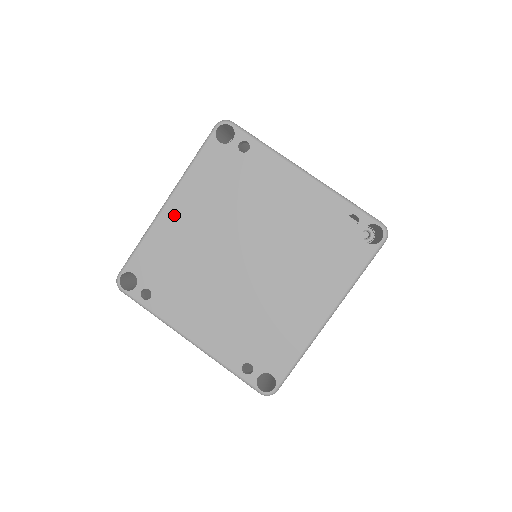
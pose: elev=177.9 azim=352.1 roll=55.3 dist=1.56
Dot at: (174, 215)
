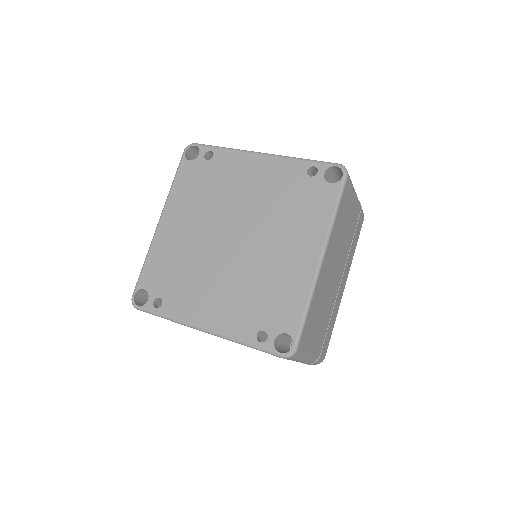
Dot at: (167, 228)
